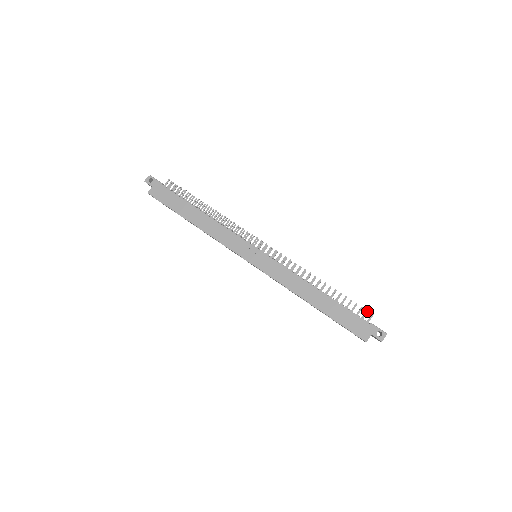
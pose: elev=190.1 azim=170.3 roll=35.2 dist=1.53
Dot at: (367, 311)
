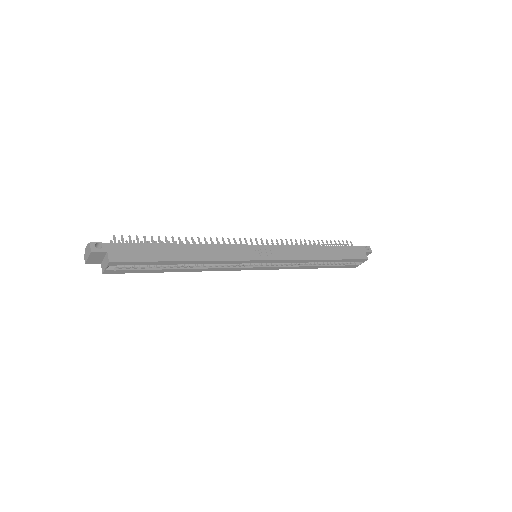
Dot at: (347, 241)
